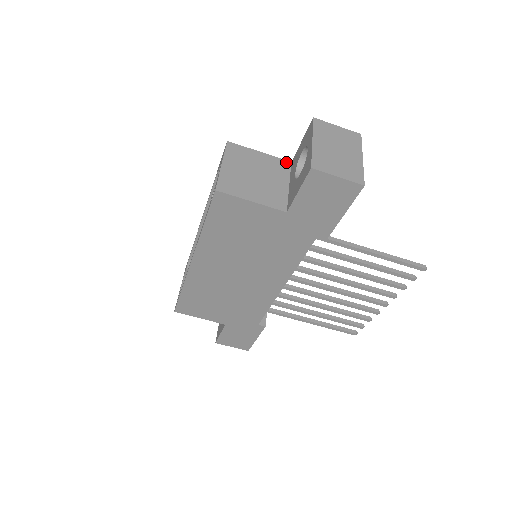
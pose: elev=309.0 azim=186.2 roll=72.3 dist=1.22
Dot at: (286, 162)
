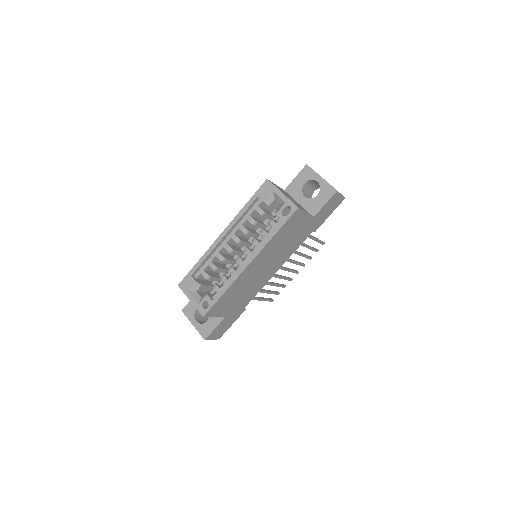
Dot at: (284, 190)
